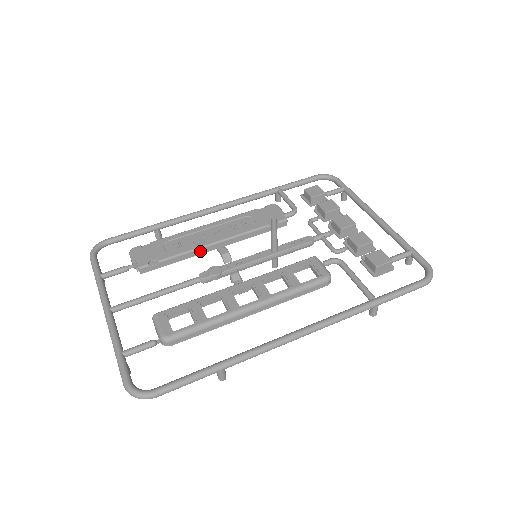
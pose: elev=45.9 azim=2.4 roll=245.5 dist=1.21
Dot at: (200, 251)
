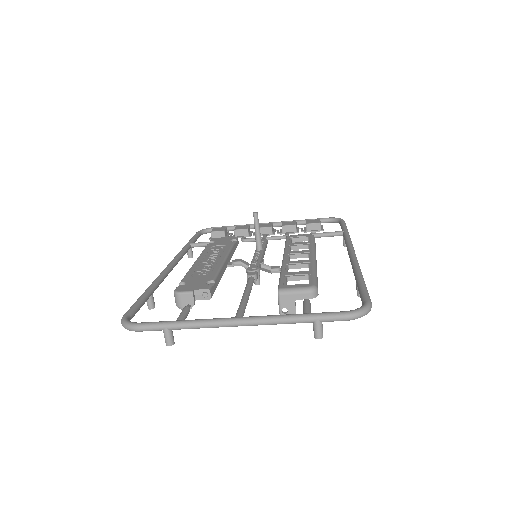
Dot at: (223, 268)
